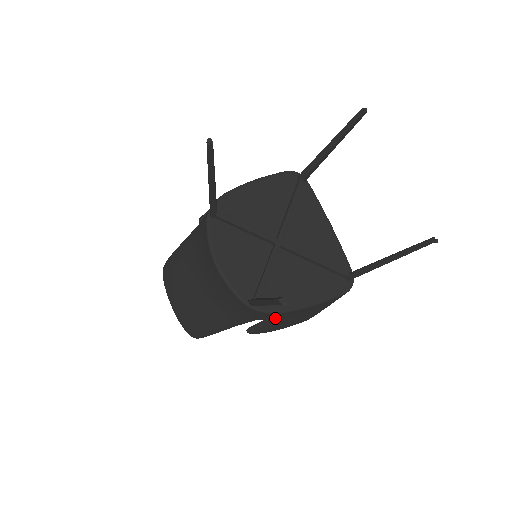
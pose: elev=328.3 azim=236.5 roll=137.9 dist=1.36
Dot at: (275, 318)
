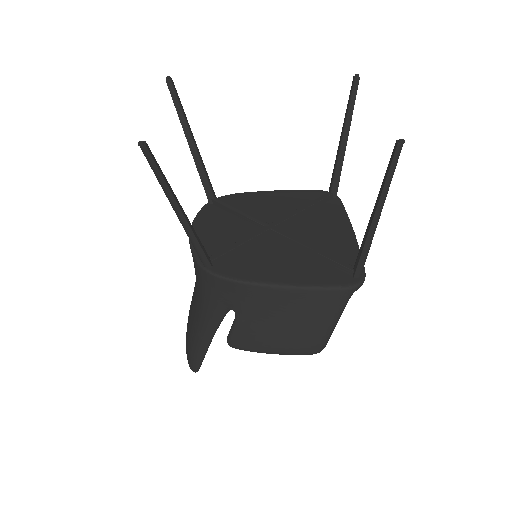
Dot at: (242, 304)
